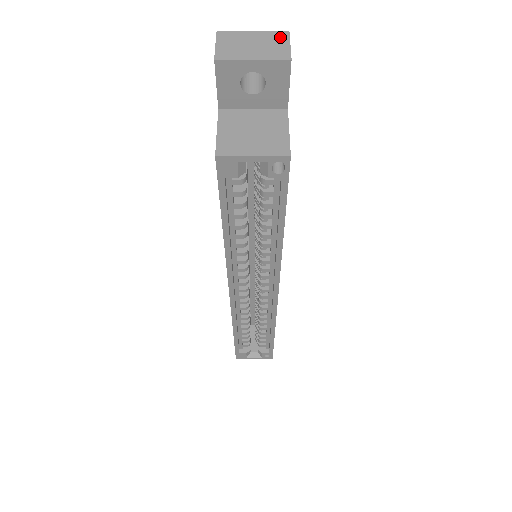
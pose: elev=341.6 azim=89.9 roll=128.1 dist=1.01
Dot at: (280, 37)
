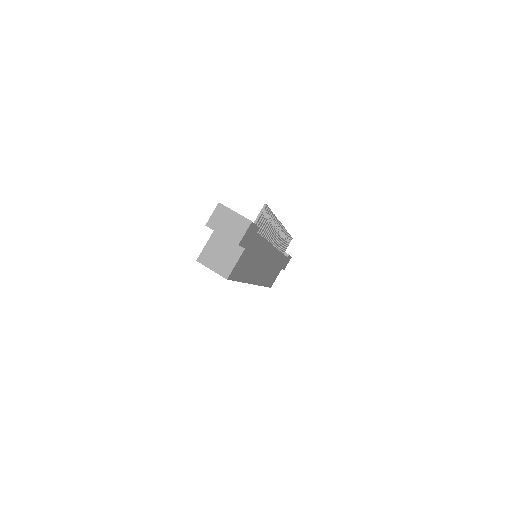
Dot at: (244, 224)
